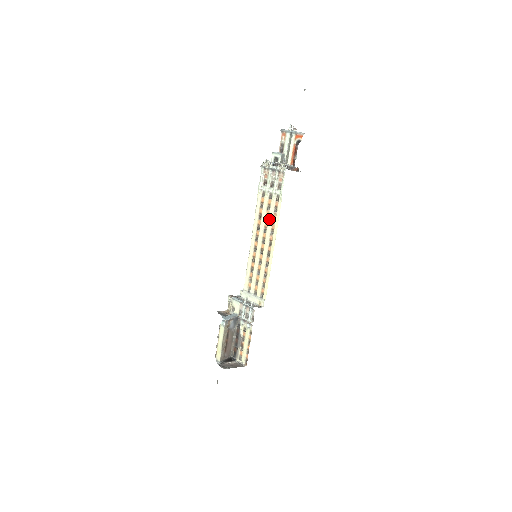
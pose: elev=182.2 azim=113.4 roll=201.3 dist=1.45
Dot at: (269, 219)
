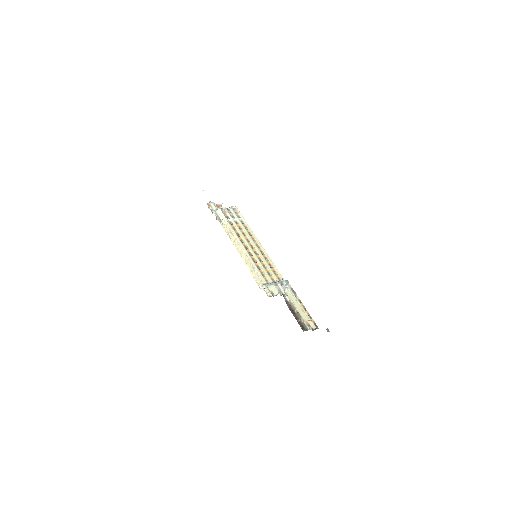
Dot at: (246, 234)
